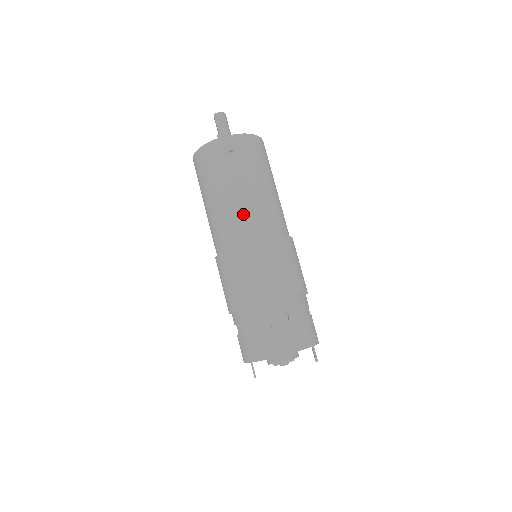
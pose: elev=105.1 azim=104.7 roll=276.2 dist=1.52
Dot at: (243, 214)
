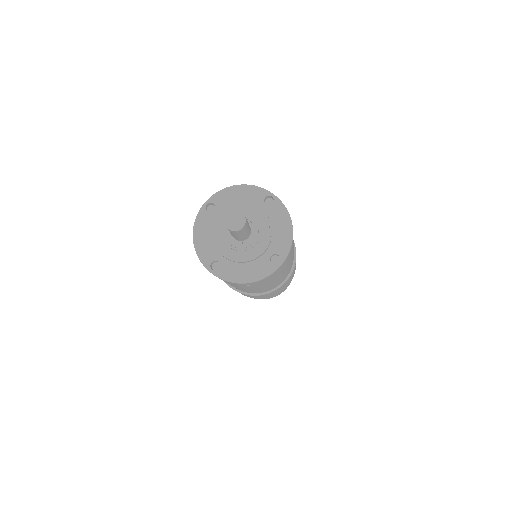
Dot at: (252, 291)
